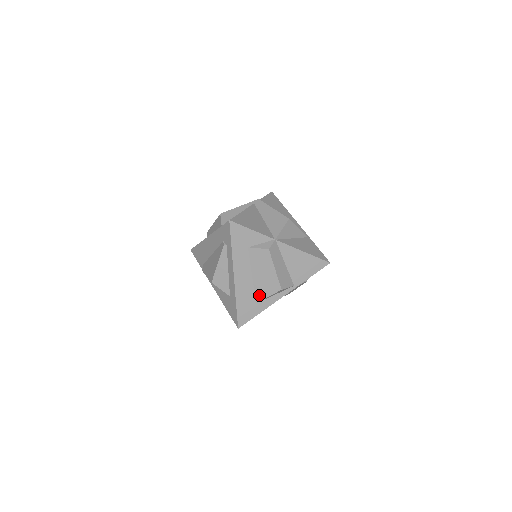
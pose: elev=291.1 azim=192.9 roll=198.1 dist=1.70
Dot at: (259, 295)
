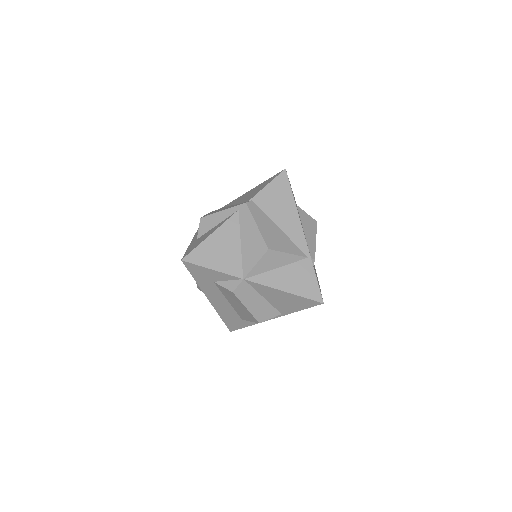
Dot at: (241, 316)
